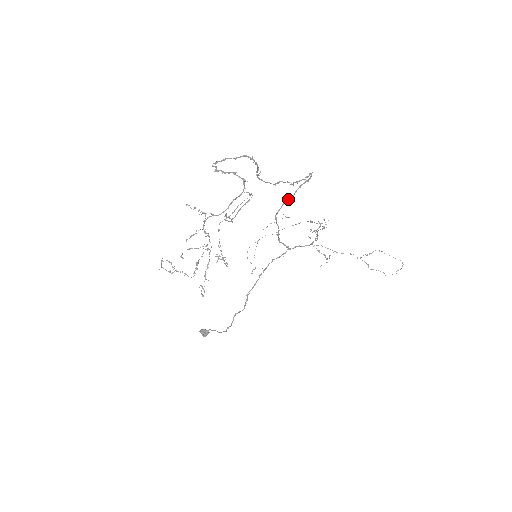
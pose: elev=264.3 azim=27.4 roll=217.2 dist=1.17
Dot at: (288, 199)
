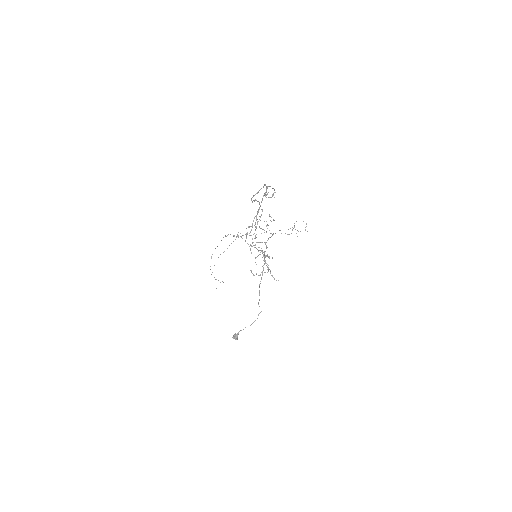
Dot at: occluded
